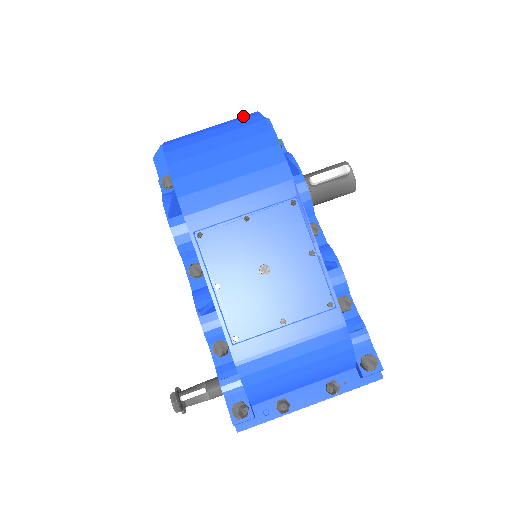
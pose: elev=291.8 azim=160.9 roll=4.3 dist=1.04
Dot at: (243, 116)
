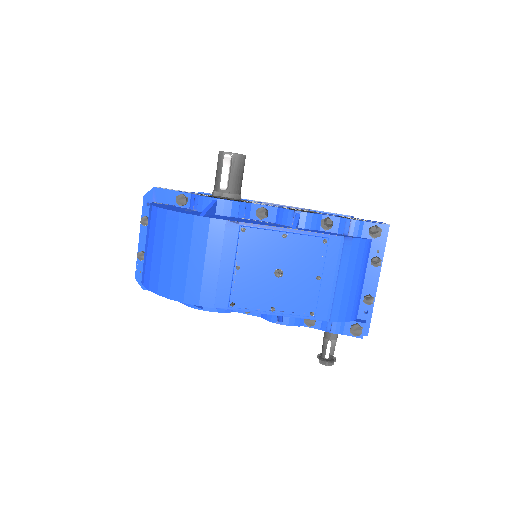
Dot at: (151, 218)
